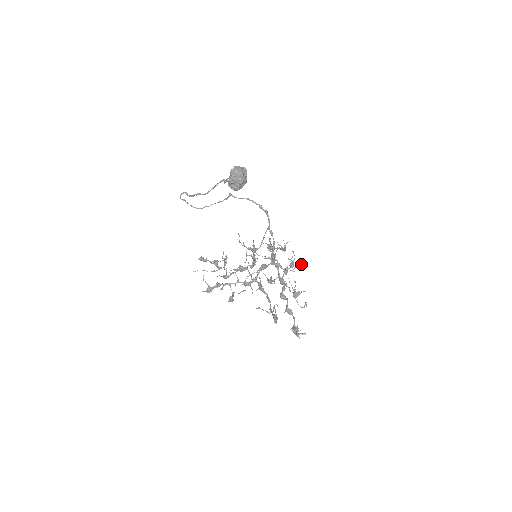
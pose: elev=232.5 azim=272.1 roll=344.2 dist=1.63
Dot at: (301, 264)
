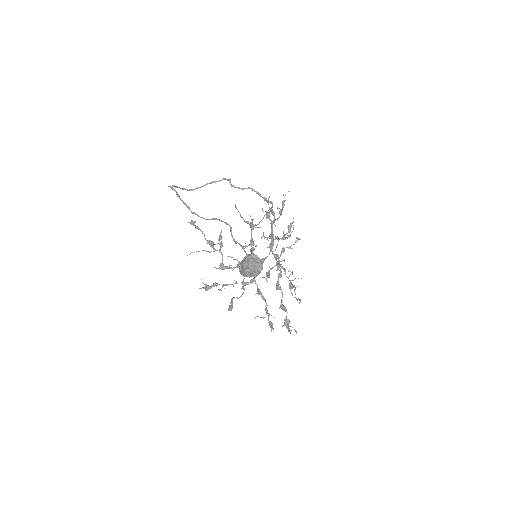
Dot at: occluded
